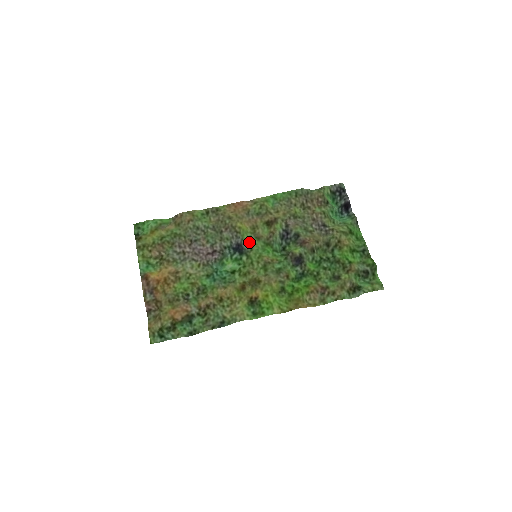
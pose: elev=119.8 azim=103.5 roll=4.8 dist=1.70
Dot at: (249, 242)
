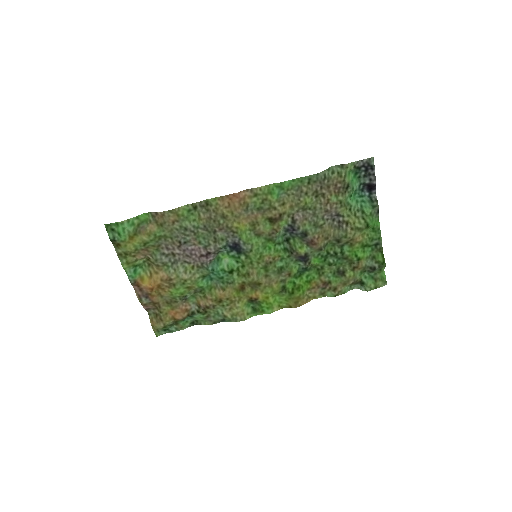
Dot at: (248, 242)
